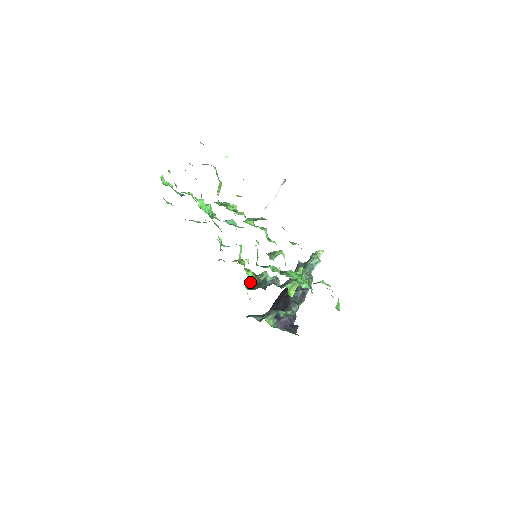
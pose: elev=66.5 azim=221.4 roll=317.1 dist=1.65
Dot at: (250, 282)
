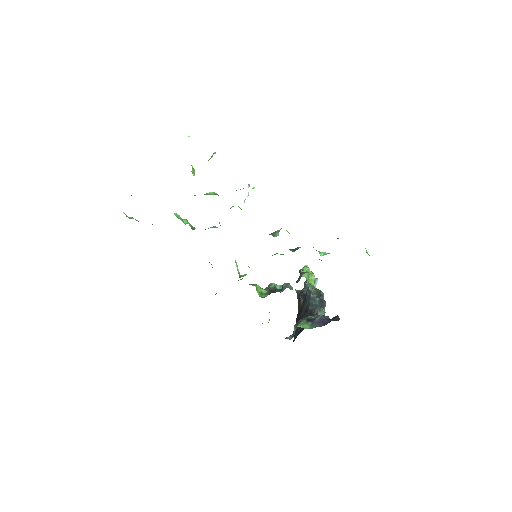
Dot at: (262, 292)
